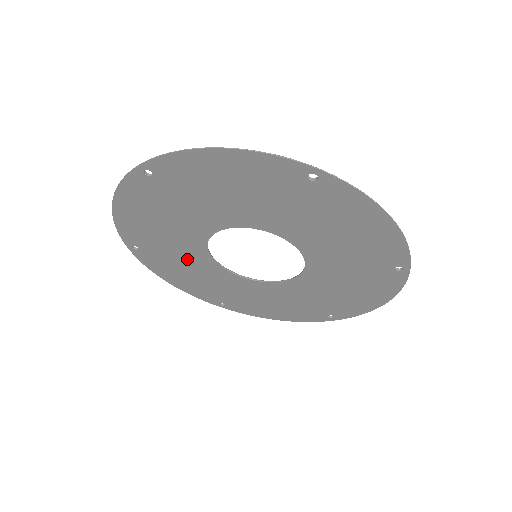
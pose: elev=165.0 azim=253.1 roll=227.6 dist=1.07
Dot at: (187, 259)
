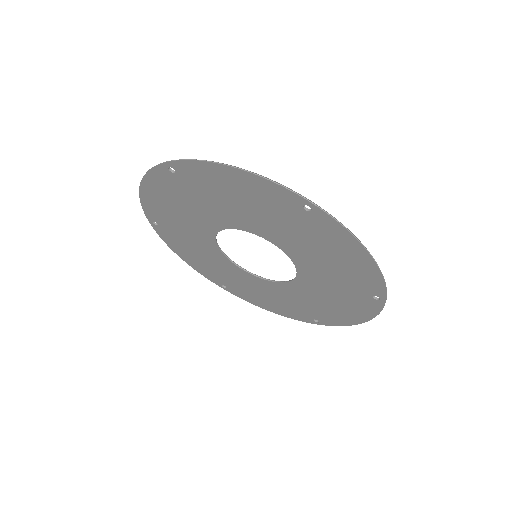
Dot at: (245, 282)
